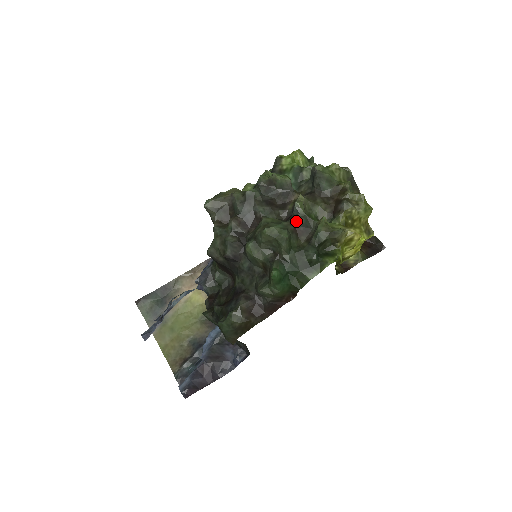
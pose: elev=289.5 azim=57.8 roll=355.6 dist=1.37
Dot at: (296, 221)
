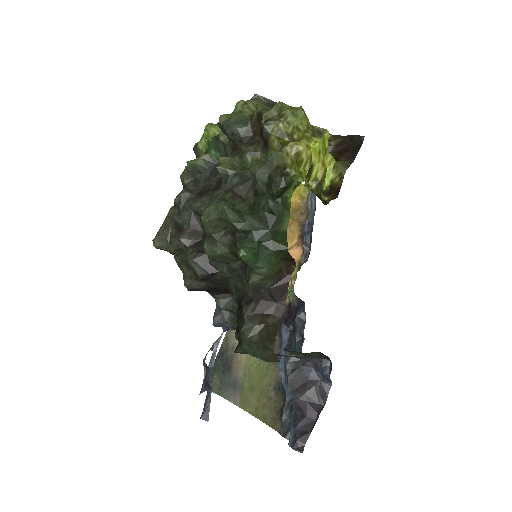
Dot at: (231, 185)
